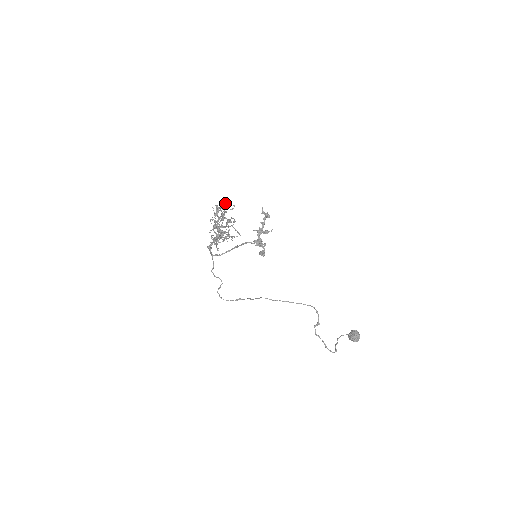
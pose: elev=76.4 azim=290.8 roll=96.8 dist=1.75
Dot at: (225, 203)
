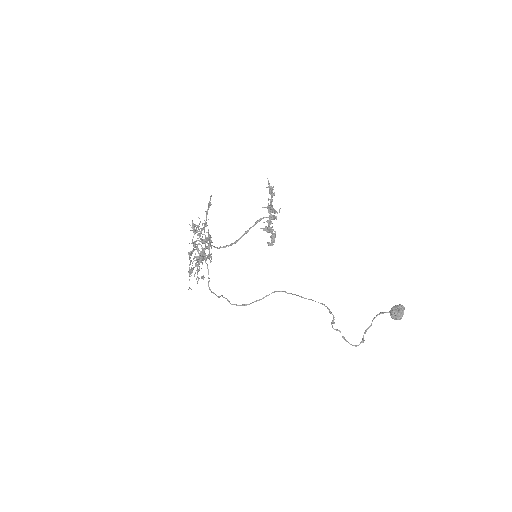
Dot at: (209, 205)
